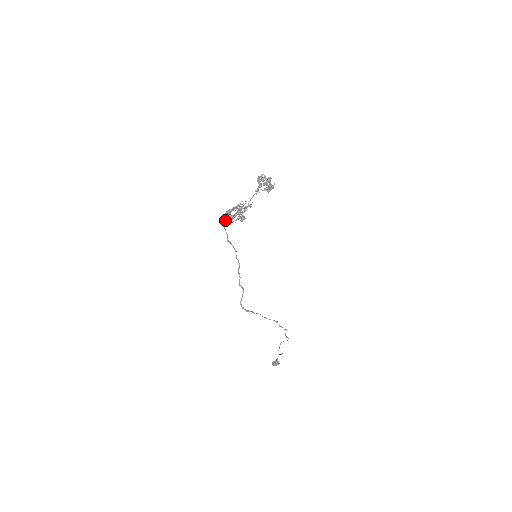
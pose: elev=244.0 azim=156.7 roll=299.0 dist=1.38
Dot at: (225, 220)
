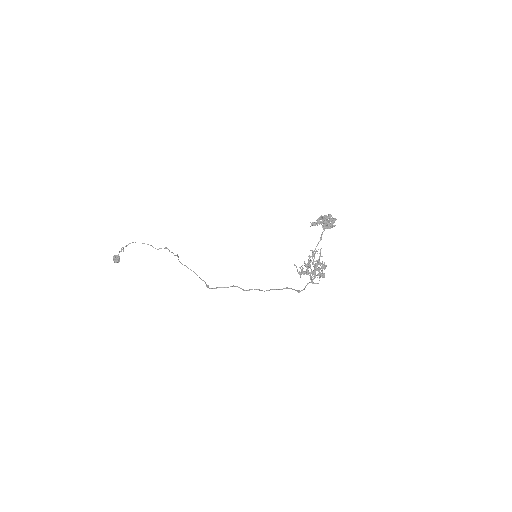
Dot at: occluded
